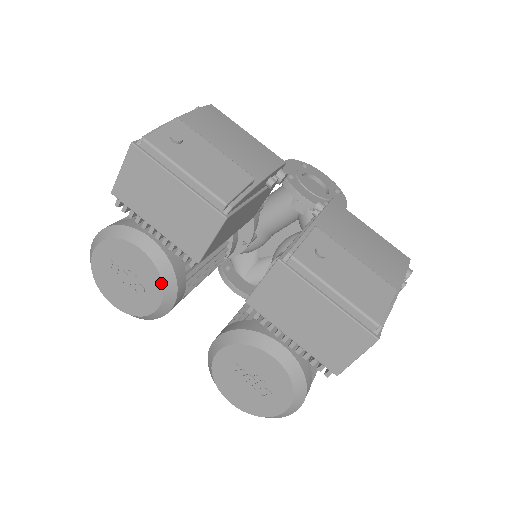
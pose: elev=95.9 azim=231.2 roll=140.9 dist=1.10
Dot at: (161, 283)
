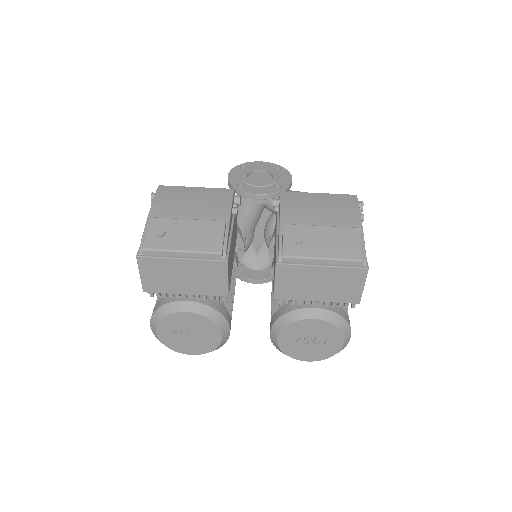
Dot at: (213, 323)
